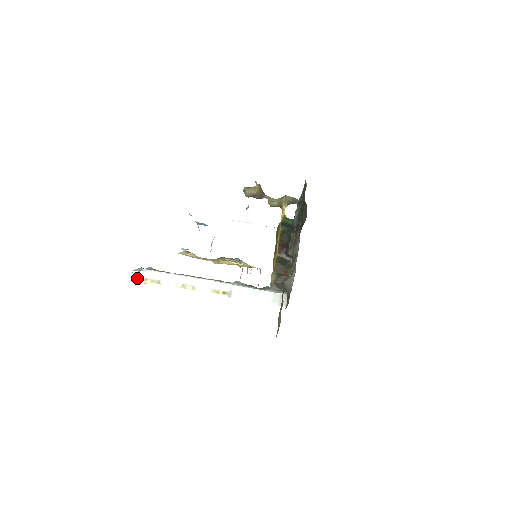
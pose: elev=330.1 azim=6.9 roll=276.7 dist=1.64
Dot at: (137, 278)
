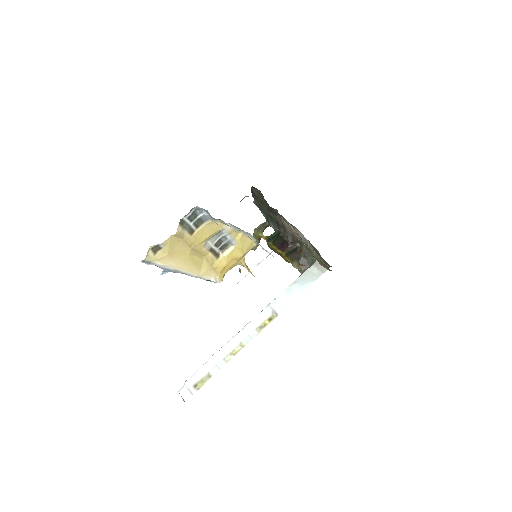
Dot at: (187, 393)
